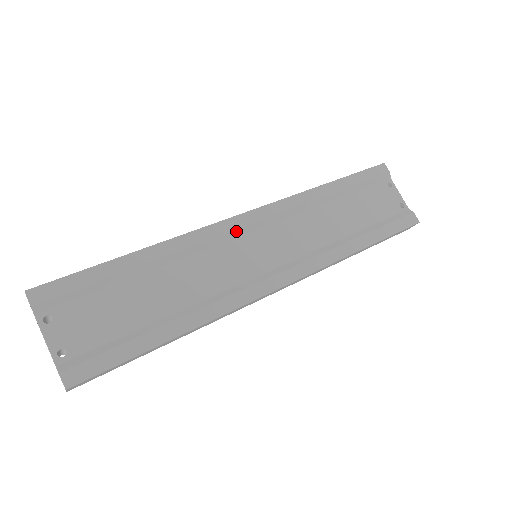
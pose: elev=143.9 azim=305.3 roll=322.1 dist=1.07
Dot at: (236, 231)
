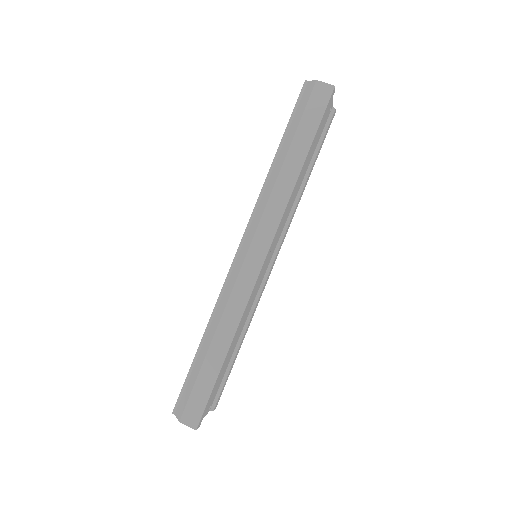
Dot at: occluded
